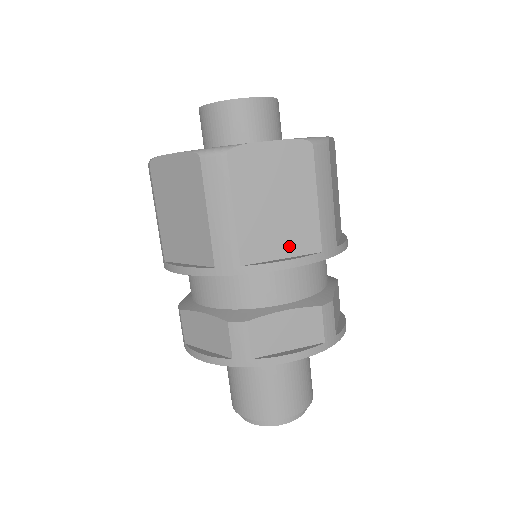
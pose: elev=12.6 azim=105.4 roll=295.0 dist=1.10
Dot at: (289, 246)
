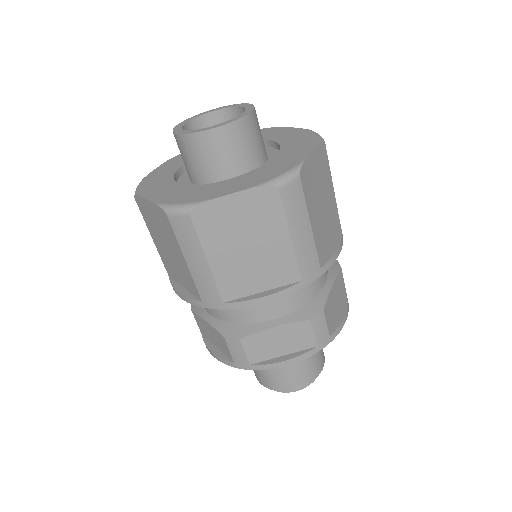
Dot at: (267, 281)
